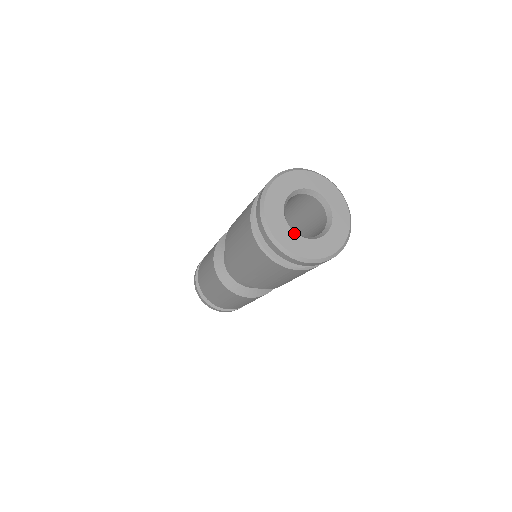
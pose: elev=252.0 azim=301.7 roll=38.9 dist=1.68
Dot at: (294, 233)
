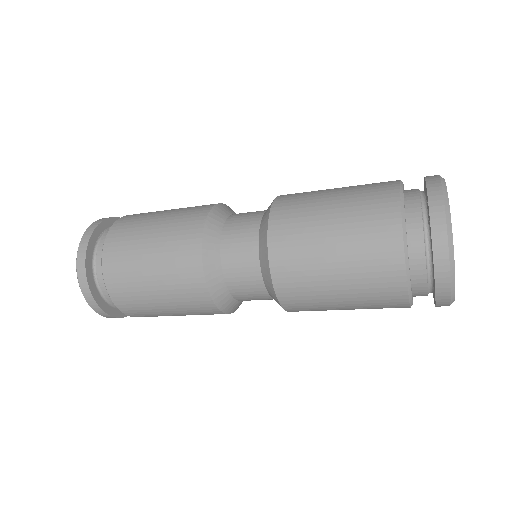
Dot at: occluded
